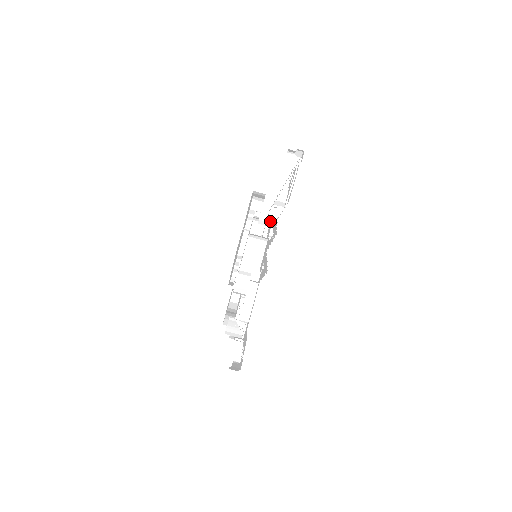
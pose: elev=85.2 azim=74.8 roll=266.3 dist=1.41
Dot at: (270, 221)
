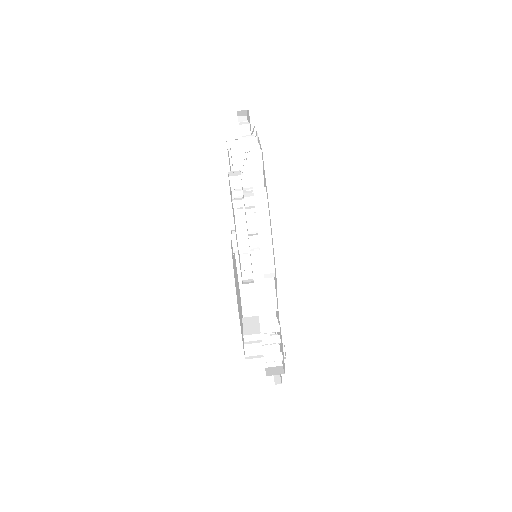
Dot at: (255, 221)
